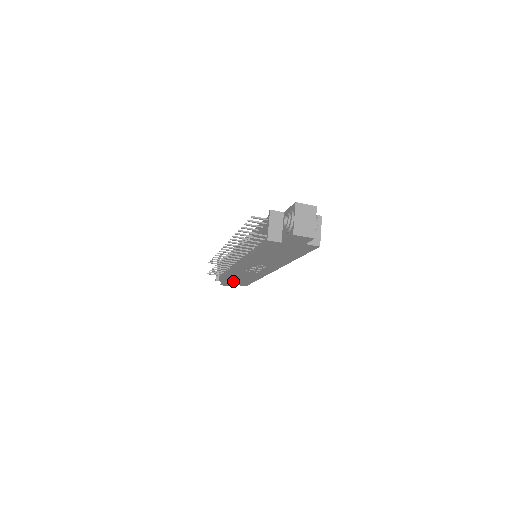
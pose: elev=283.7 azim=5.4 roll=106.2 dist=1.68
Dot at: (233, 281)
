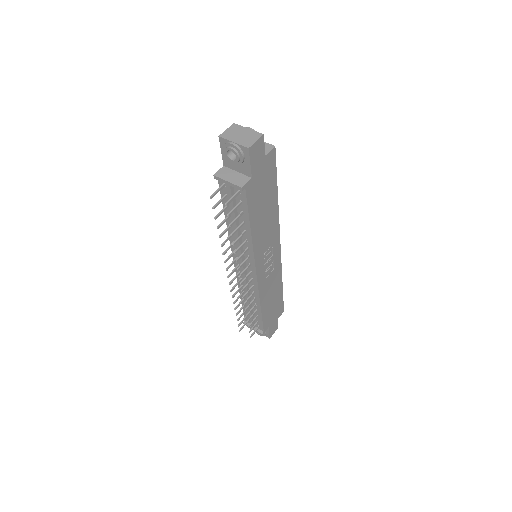
Dot at: (271, 316)
